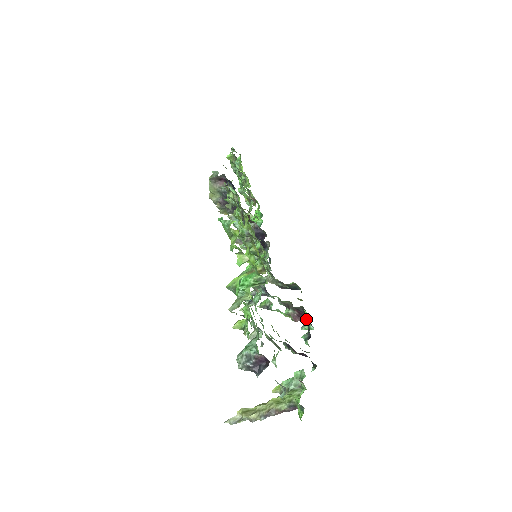
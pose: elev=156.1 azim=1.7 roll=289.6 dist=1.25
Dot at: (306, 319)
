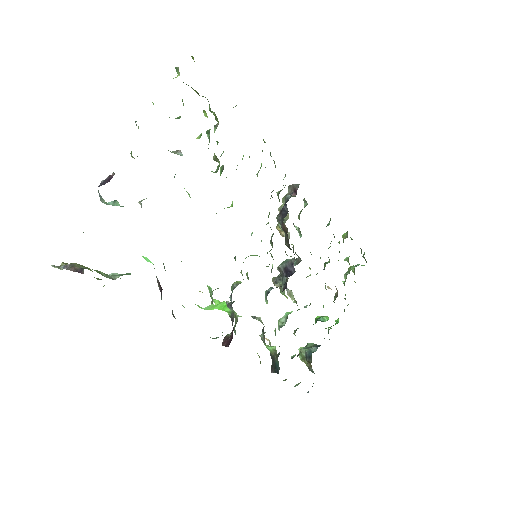
Dot at: occluded
